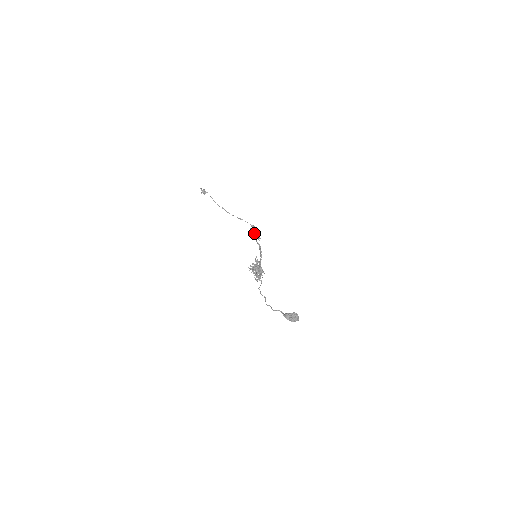
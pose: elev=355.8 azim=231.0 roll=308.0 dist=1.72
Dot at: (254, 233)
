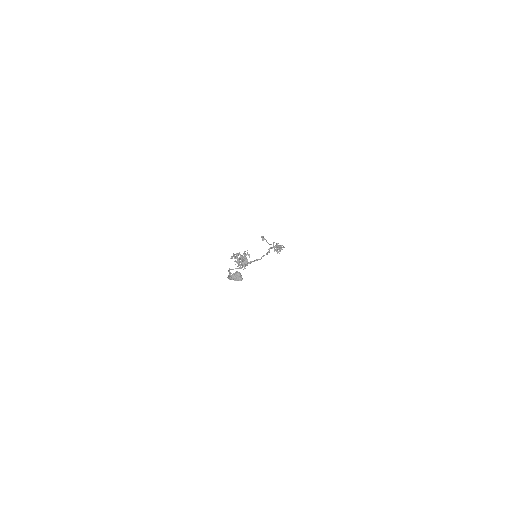
Dot at: (273, 246)
